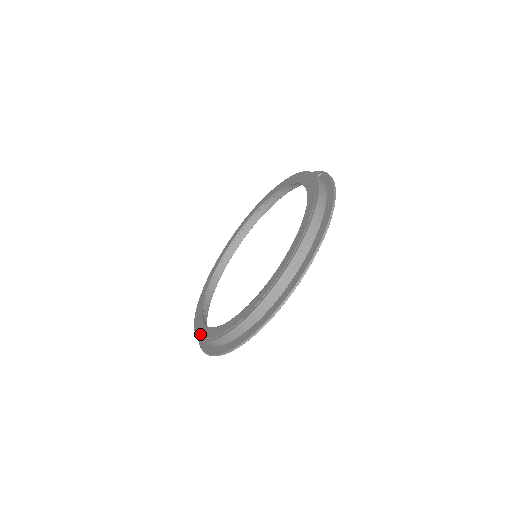
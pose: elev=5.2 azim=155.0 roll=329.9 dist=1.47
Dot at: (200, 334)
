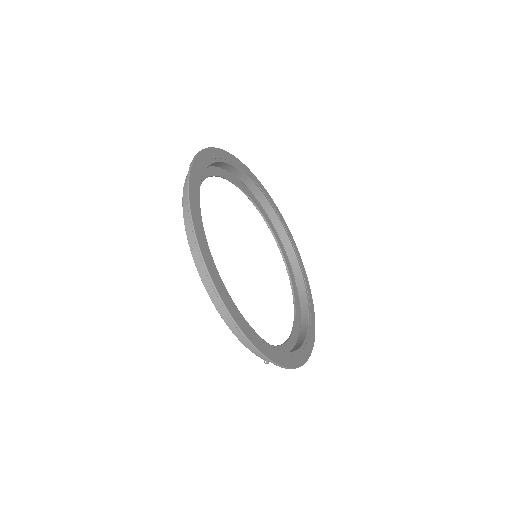
Dot at: occluded
